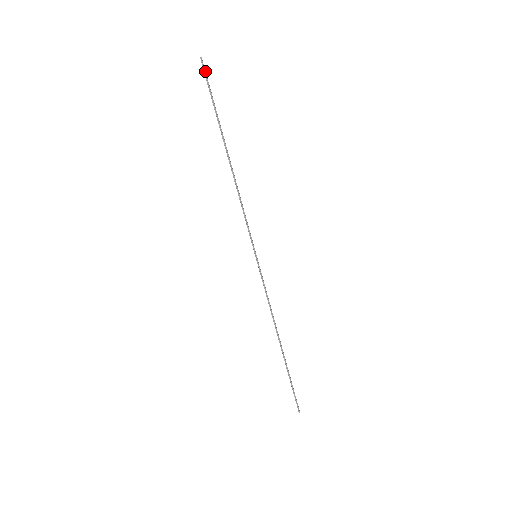
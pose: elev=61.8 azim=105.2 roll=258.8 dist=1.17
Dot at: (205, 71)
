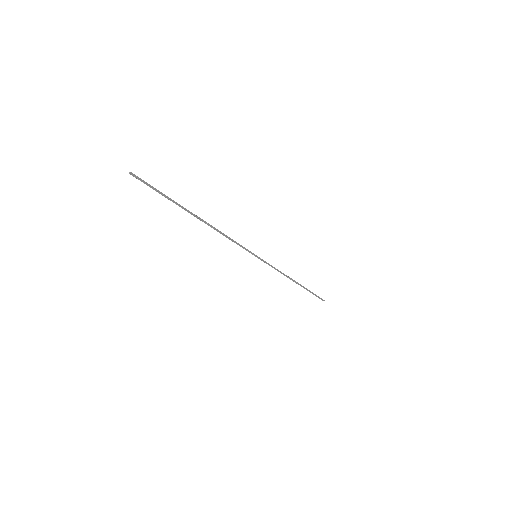
Dot at: (141, 180)
